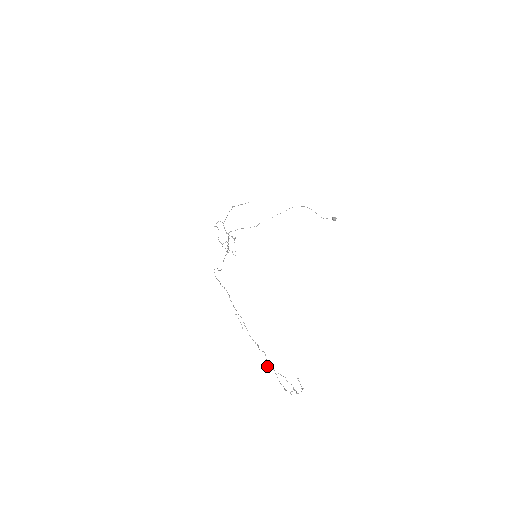
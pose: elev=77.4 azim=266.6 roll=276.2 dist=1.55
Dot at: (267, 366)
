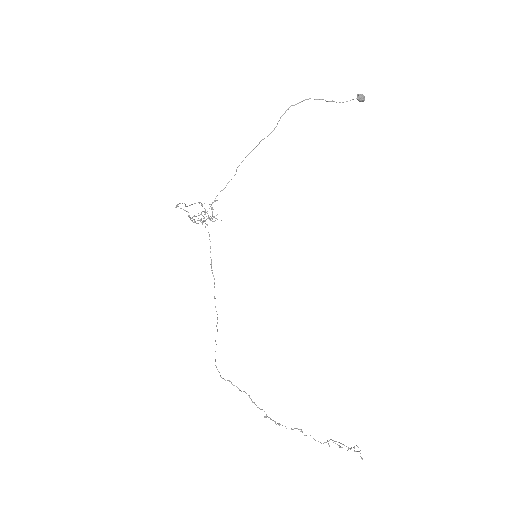
Dot at: occluded
